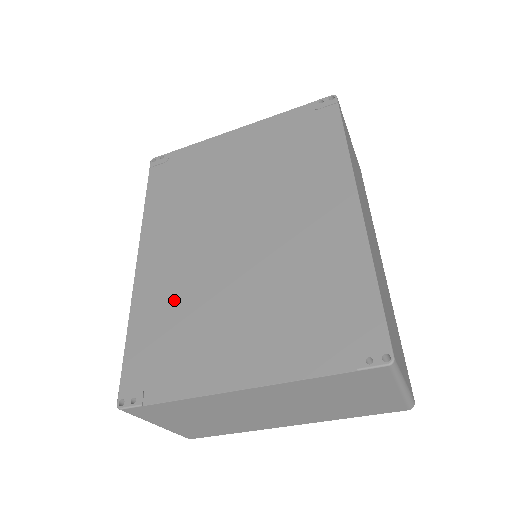
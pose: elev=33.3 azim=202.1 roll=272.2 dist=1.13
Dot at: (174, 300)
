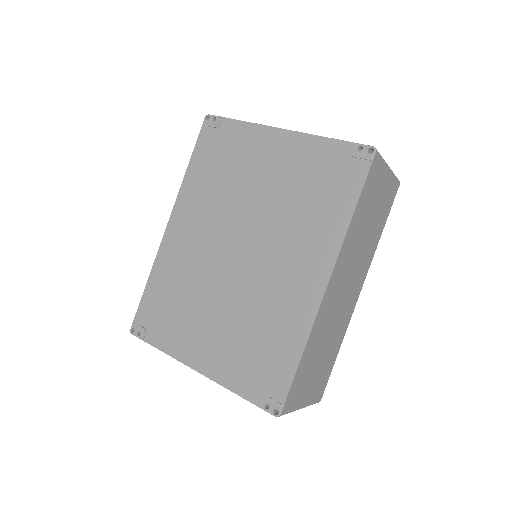
Dot at: (180, 278)
